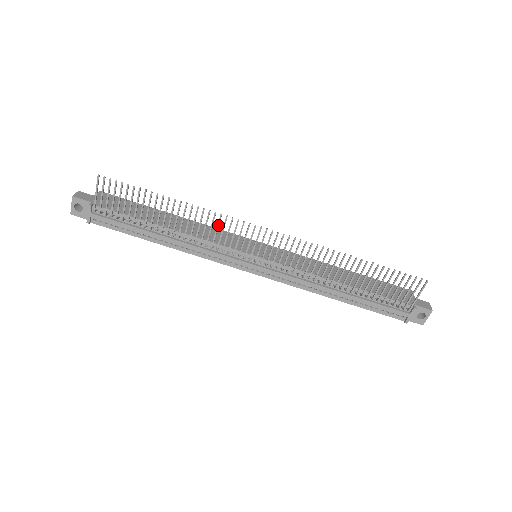
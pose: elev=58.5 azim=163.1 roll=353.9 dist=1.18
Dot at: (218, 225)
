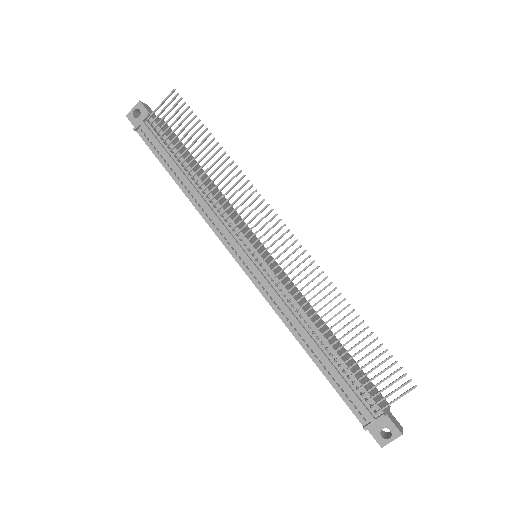
Dot at: (243, 194)
